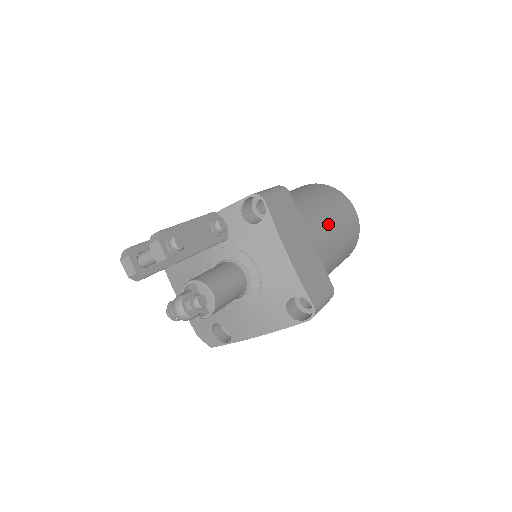
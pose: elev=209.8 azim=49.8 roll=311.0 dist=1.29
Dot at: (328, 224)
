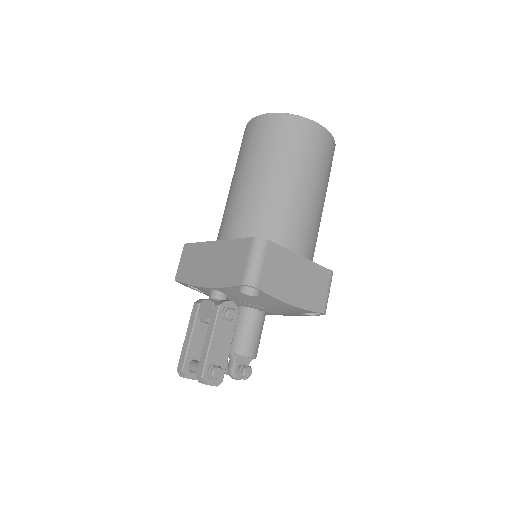
Dot at: (307, 202)
